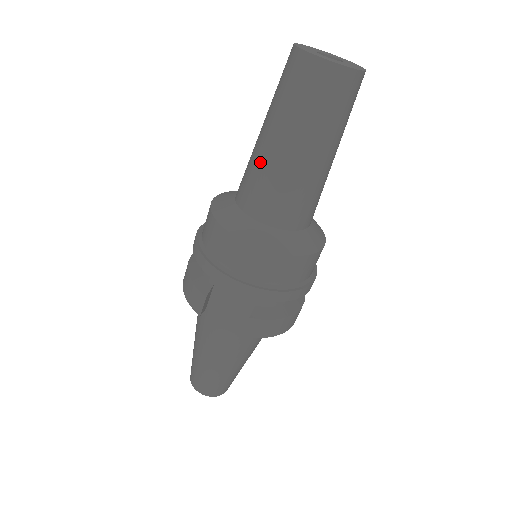
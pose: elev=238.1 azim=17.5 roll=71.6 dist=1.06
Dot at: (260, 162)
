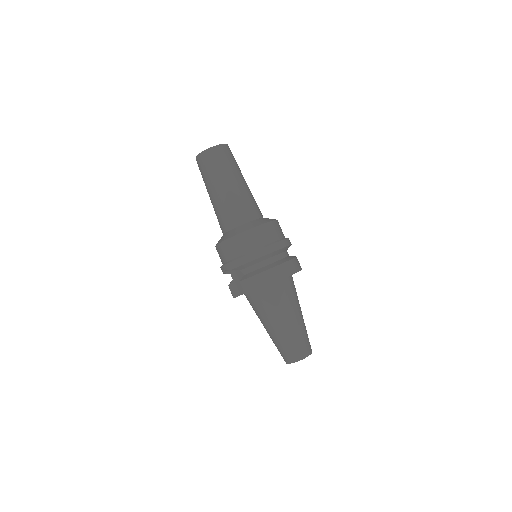
Dot at: occluded
